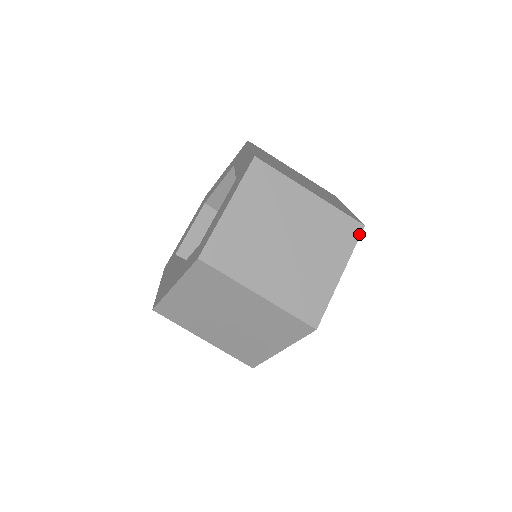
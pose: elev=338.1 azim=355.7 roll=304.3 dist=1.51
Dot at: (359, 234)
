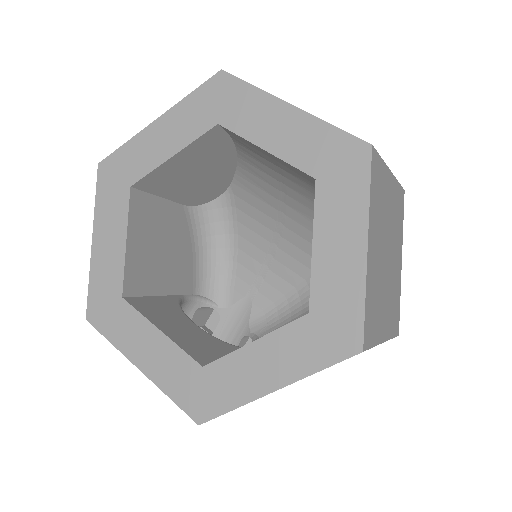
Dot at: occluded
